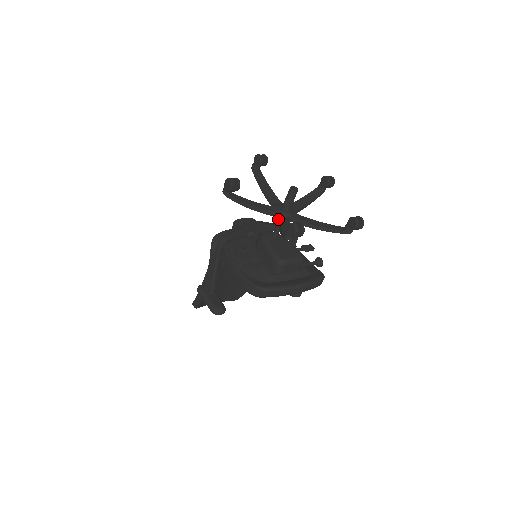
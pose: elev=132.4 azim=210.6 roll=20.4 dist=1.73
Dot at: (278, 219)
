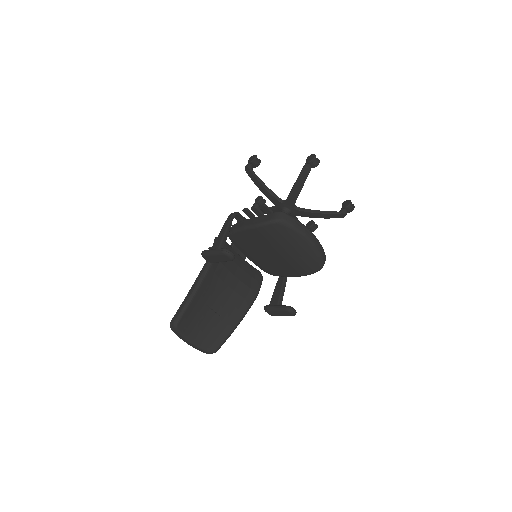
Dot at: (286, 200)
